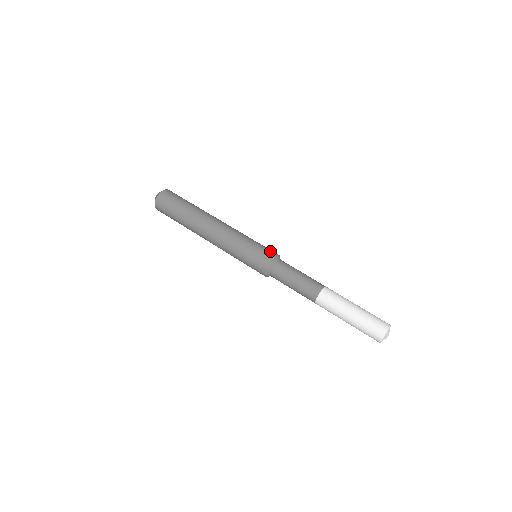
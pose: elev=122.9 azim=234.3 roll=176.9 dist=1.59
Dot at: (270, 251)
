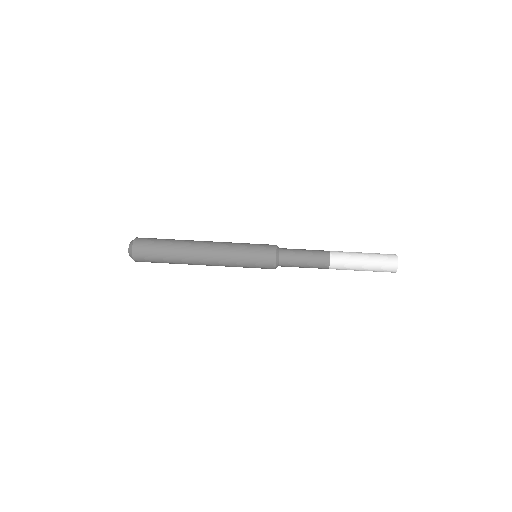
Dot at: (268, 244)
